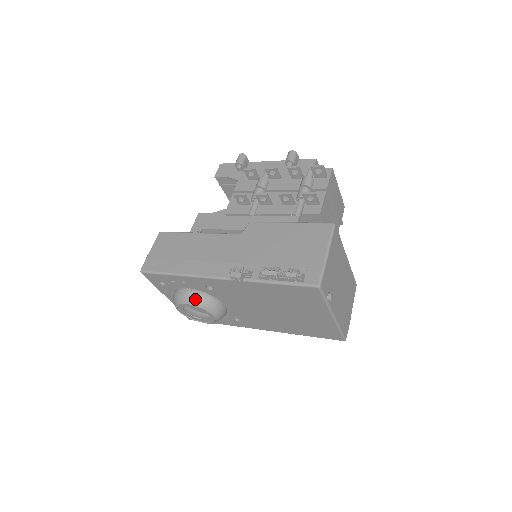
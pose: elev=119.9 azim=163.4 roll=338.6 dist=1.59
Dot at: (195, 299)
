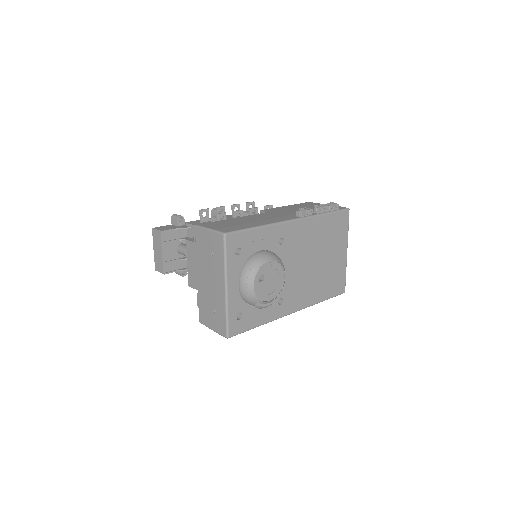
Dot at: (274, 255)
